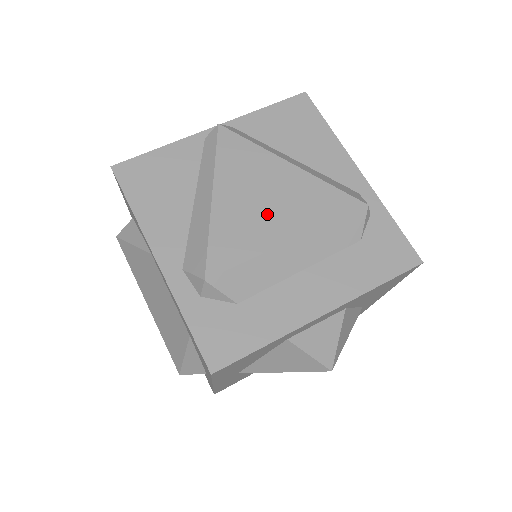
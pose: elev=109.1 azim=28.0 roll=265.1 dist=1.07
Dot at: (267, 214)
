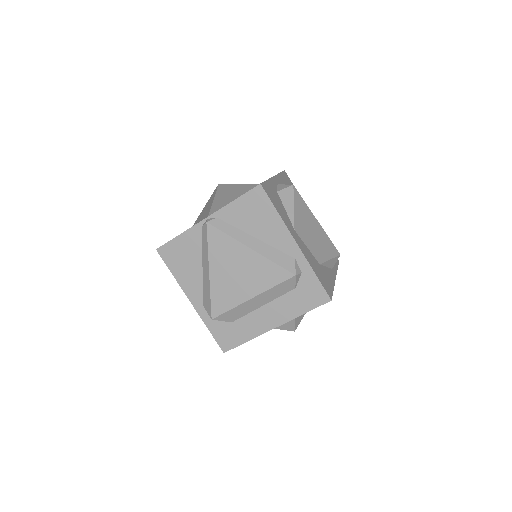
Dot at: (239, 283)
